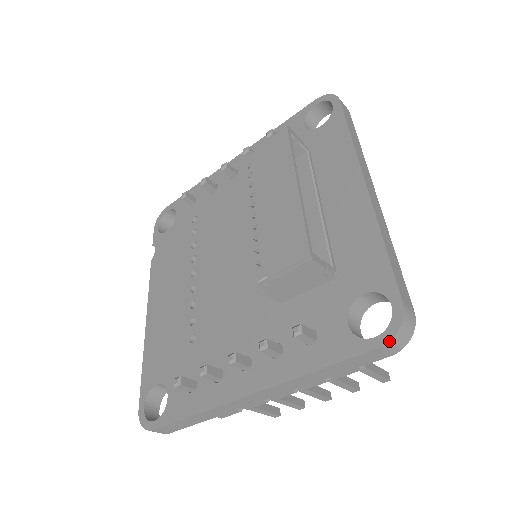
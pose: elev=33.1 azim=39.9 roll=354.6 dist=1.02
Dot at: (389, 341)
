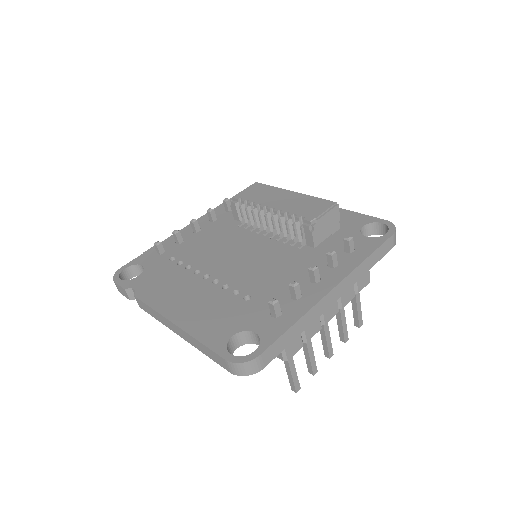
Dot at: (395, 231)
